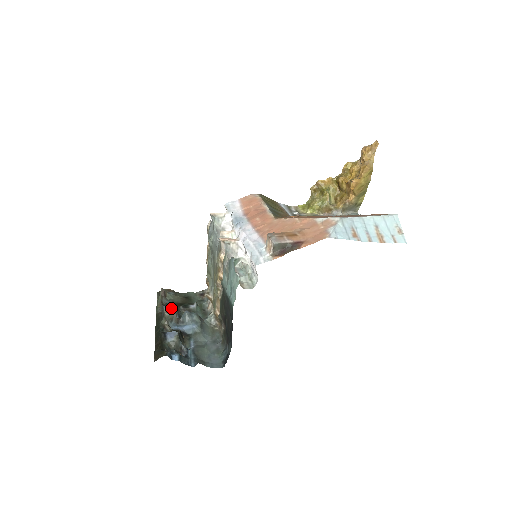
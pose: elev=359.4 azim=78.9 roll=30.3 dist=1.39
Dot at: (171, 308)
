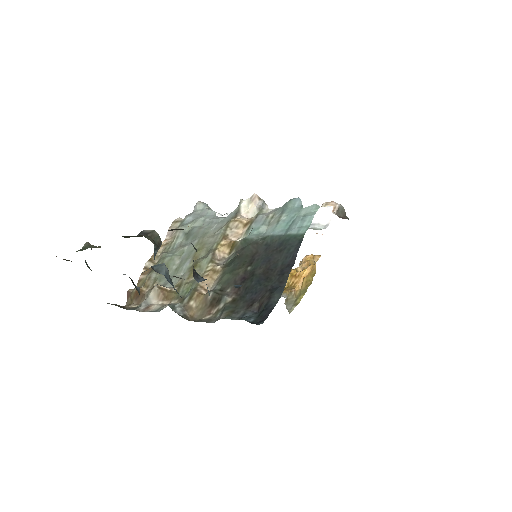
Dot at: occluded
